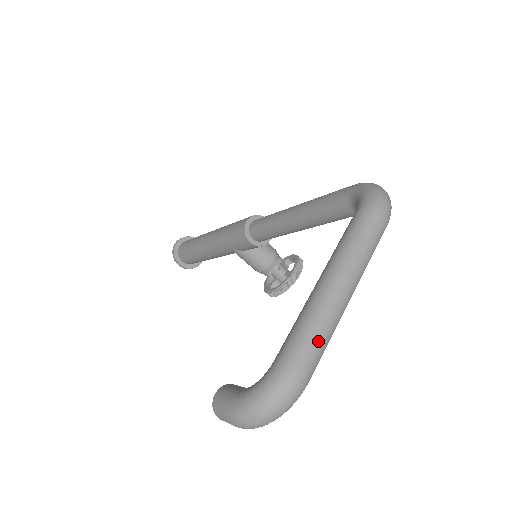
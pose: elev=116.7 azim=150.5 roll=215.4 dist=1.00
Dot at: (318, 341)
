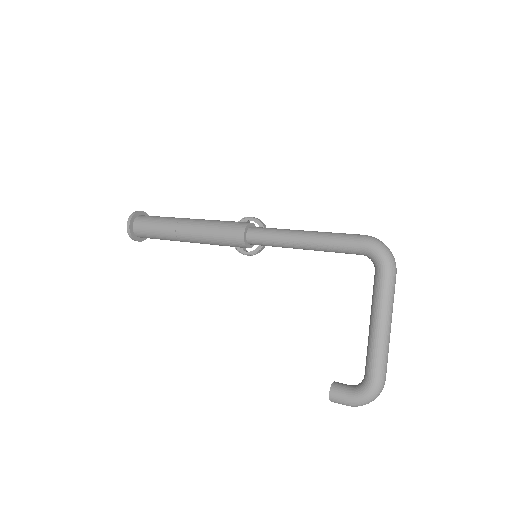
Dot at: (387, 361)
